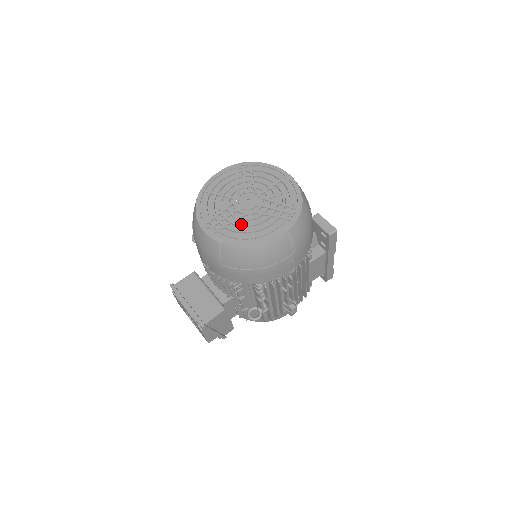
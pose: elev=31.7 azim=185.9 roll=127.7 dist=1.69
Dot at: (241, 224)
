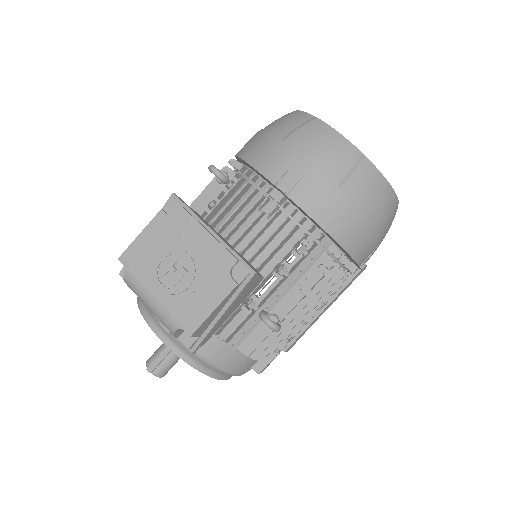
Dot at: occluded
